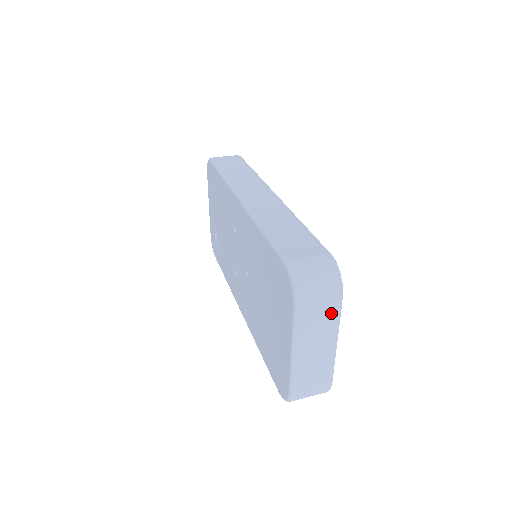
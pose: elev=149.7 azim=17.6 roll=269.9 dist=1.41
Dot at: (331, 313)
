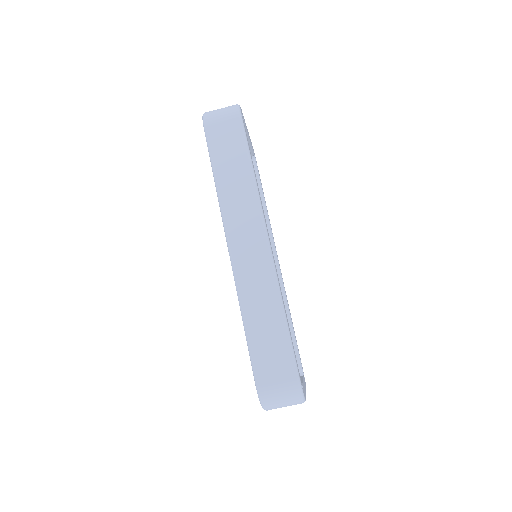
Dot at: occluded
